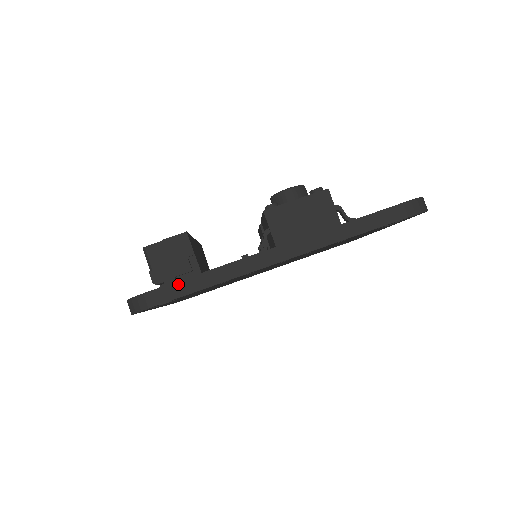
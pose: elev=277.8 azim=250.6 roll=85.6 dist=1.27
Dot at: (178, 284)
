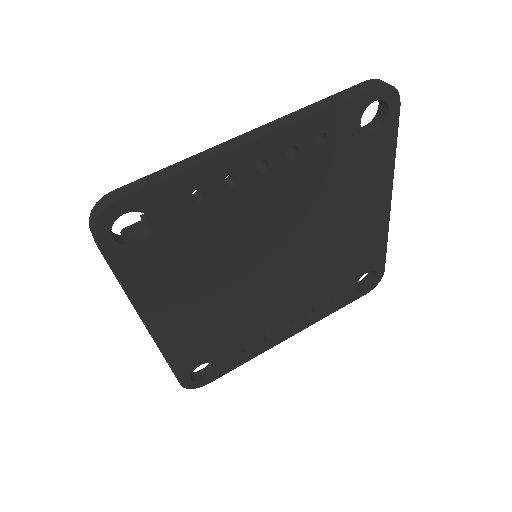
Dot at: (143, 180)
